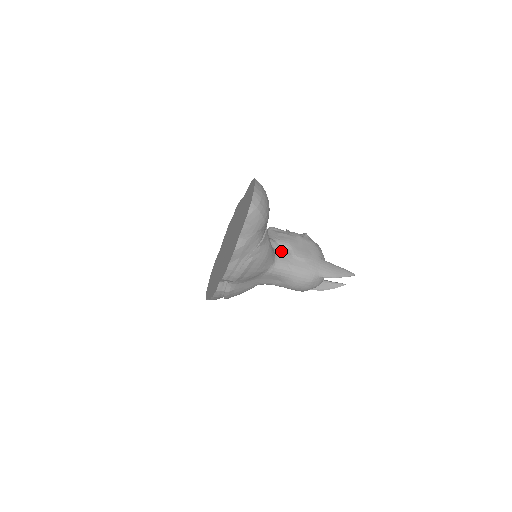
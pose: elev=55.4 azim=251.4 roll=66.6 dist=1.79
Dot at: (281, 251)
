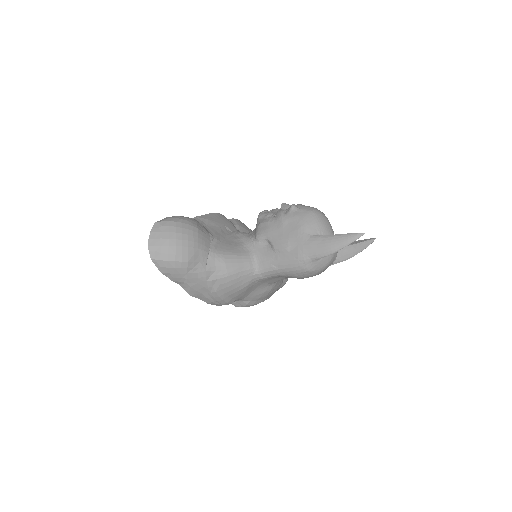
Dot at: (261, 250)
